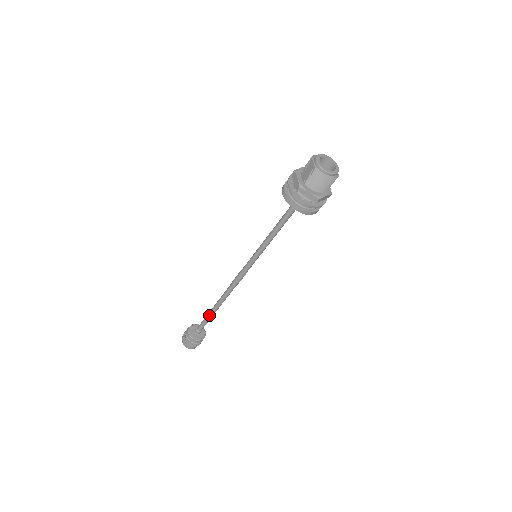
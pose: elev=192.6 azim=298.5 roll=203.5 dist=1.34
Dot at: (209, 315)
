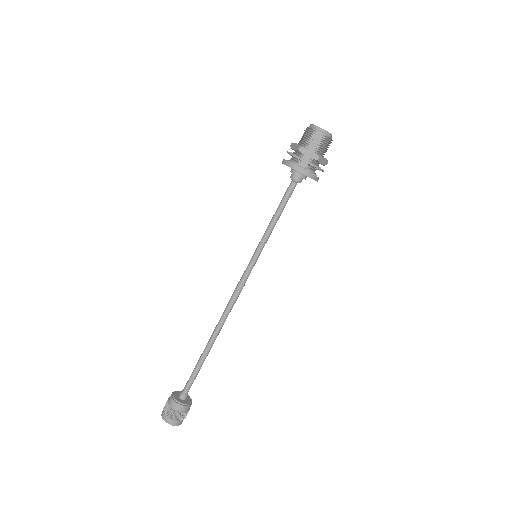
Dot at: (202, 362)
